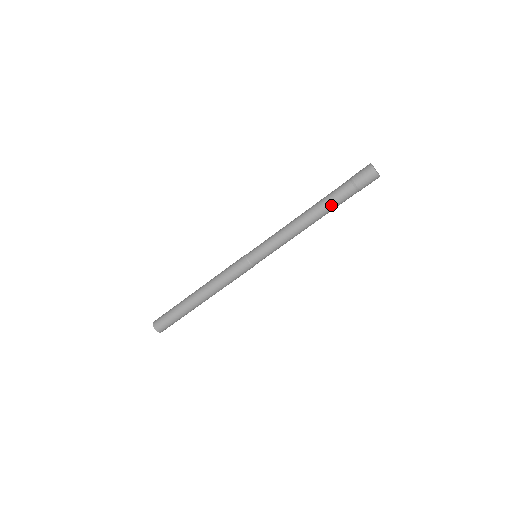
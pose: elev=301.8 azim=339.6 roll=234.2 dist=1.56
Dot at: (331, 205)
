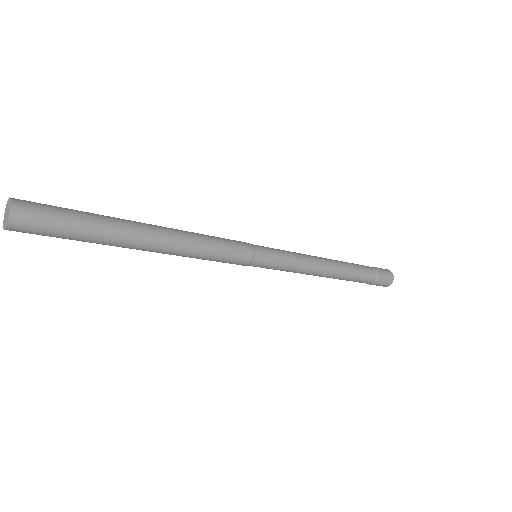
Dot at: (355, 269)
